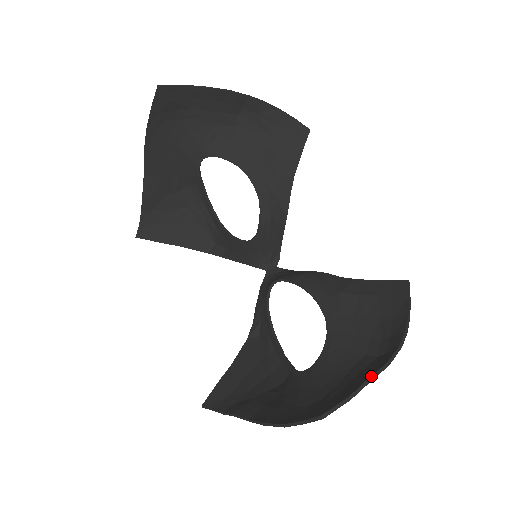
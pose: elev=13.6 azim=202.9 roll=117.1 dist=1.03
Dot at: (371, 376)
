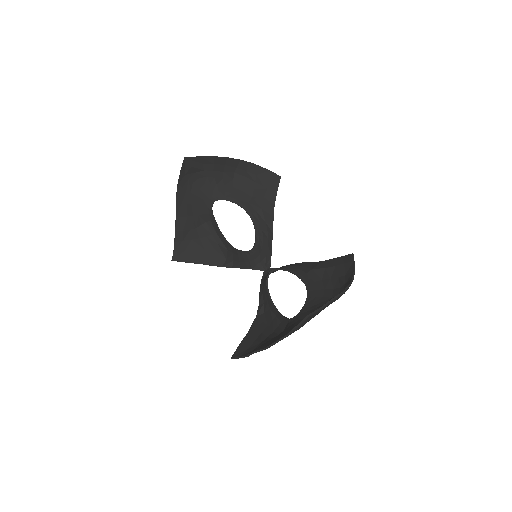
Dot at: occluded
